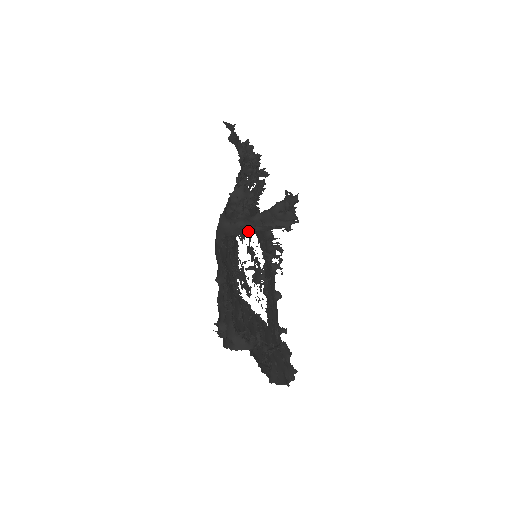
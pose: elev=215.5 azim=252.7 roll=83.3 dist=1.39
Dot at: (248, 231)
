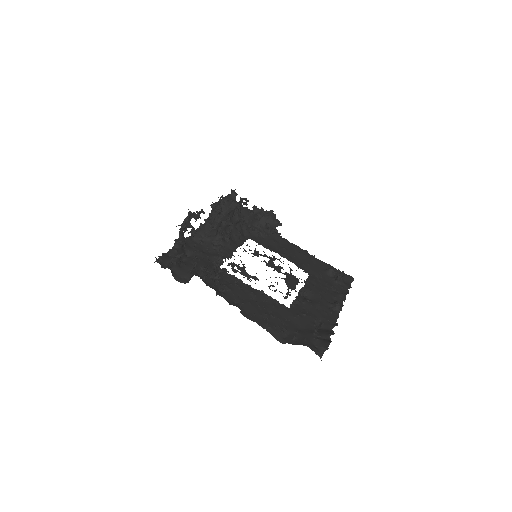
Dot at: (210, 226)
